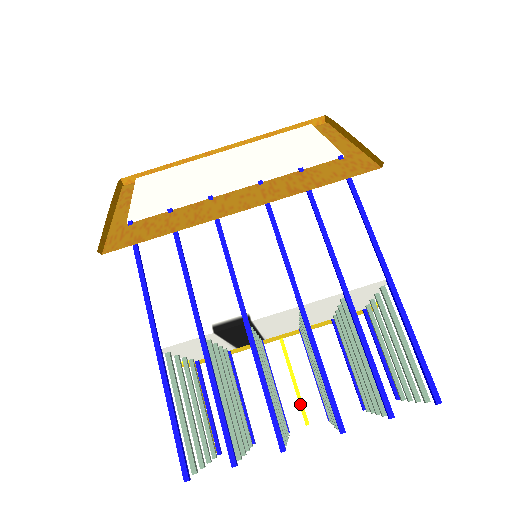
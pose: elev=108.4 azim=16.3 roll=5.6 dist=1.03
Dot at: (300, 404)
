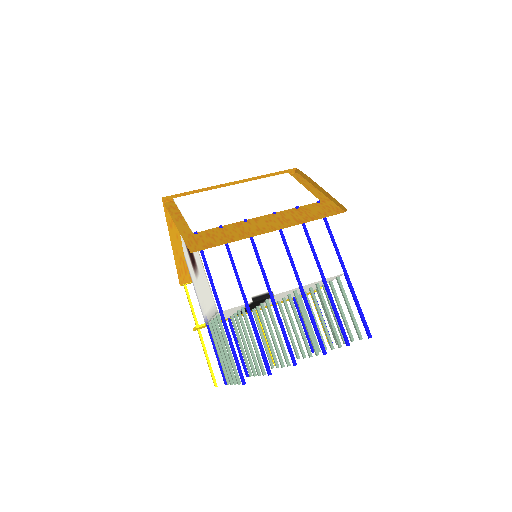
Dot at: occluded
